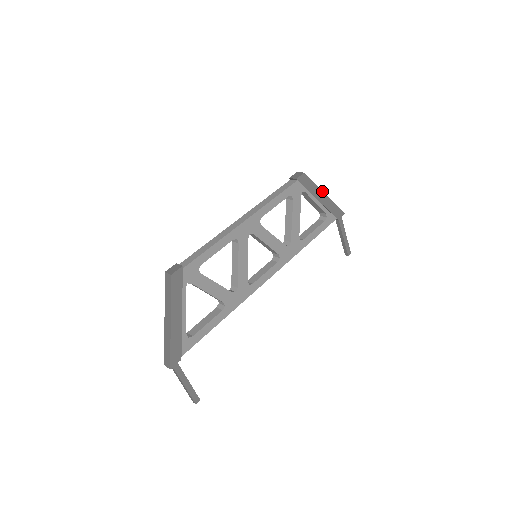
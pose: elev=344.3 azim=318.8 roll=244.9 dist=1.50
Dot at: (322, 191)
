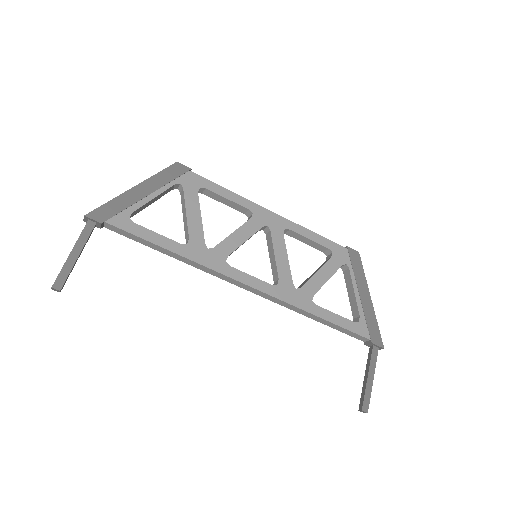
Dot at: occluded
